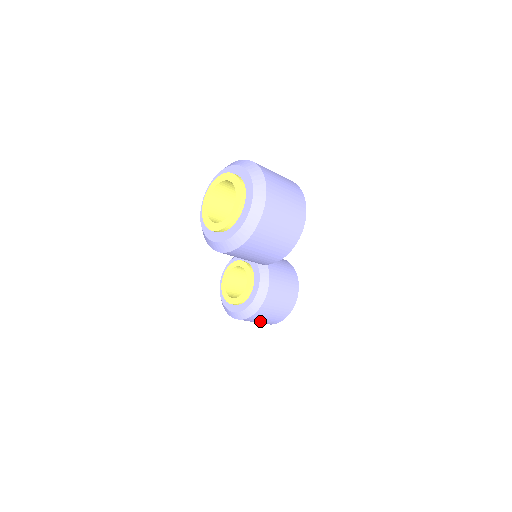
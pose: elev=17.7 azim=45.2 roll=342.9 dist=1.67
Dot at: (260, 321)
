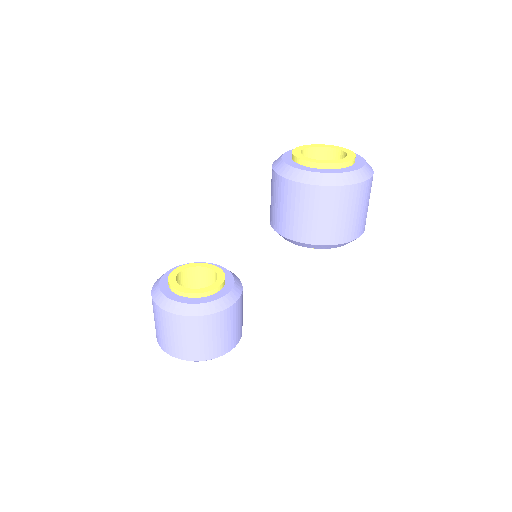
Dot at: (190, 338)
